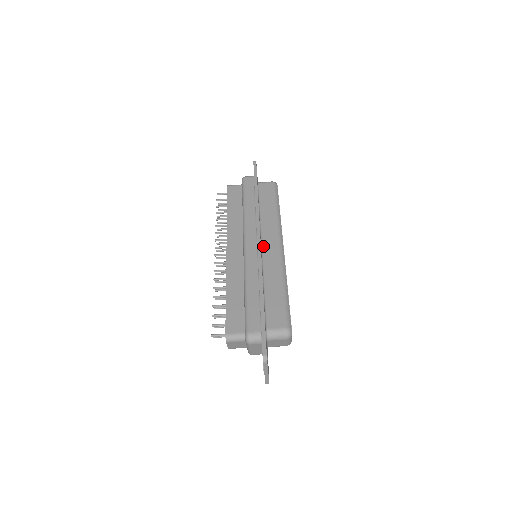
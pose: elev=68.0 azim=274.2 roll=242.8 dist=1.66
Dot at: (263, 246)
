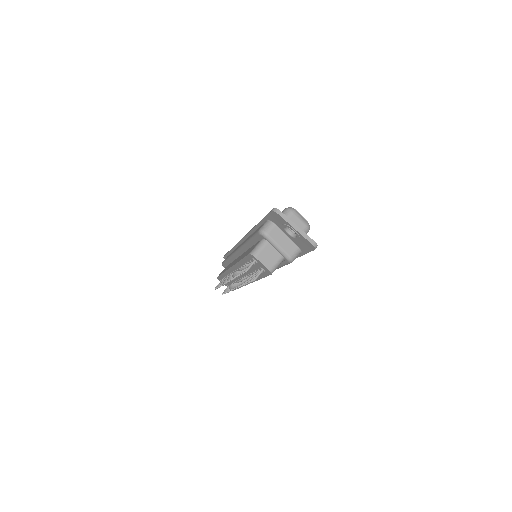
Dot at: occluded
